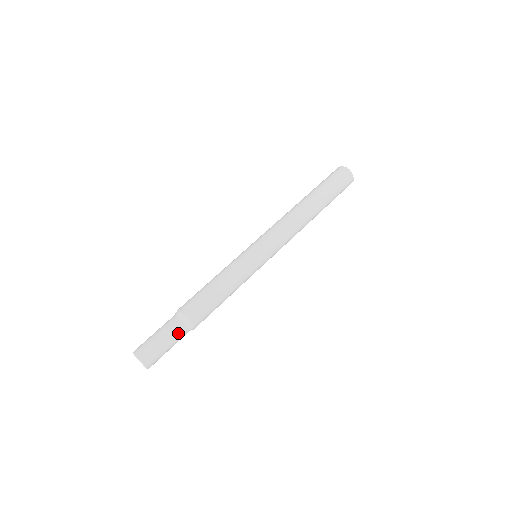
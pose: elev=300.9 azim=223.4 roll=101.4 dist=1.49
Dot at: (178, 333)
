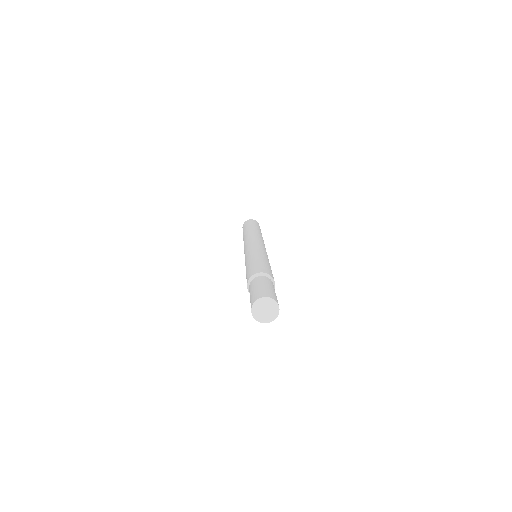
Dot at: (267, 281)
